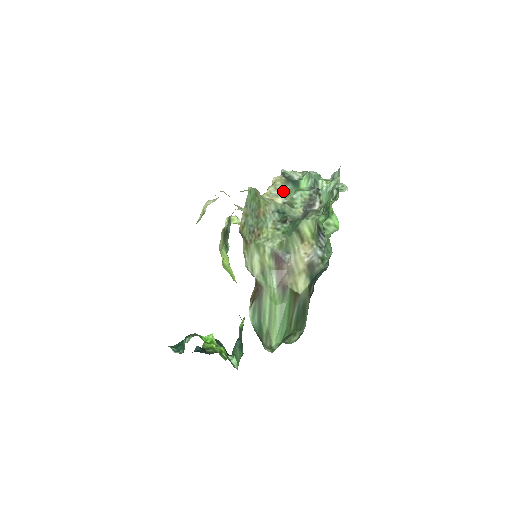
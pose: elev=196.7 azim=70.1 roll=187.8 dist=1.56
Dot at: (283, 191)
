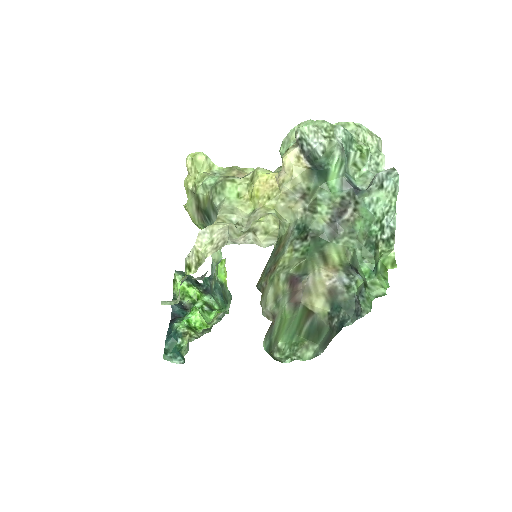
Dot at: (305, 193)
